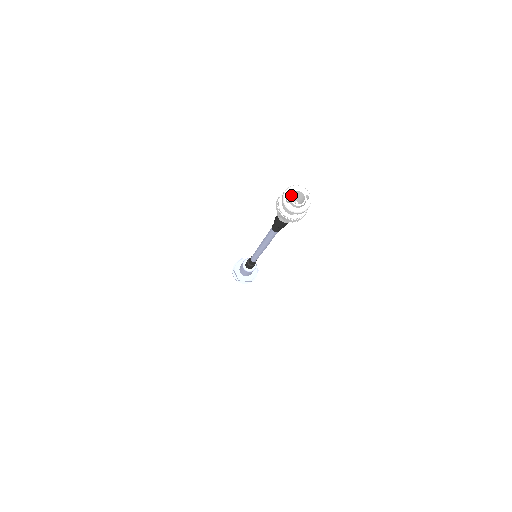
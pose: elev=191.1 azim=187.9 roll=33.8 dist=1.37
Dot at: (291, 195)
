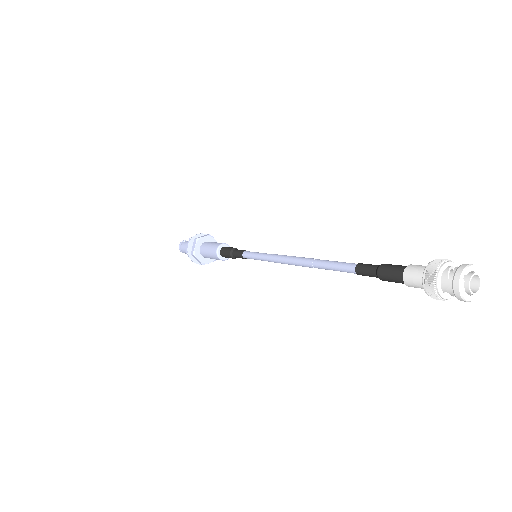
Dot at: (464, 273)
